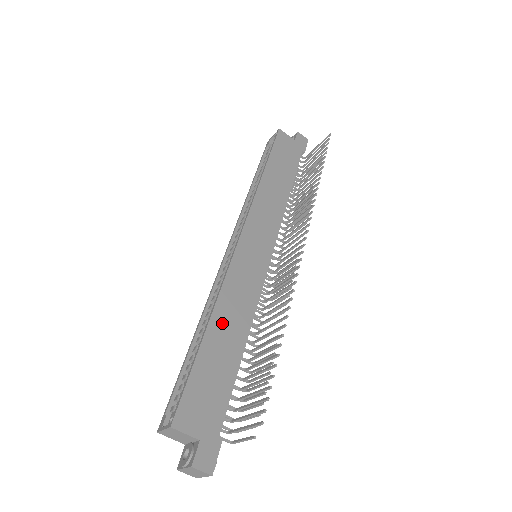
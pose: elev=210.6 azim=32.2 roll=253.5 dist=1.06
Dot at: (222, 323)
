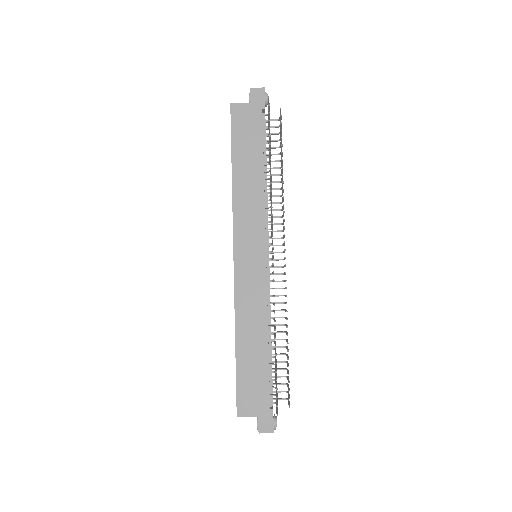
Dot at: (245, 334)
